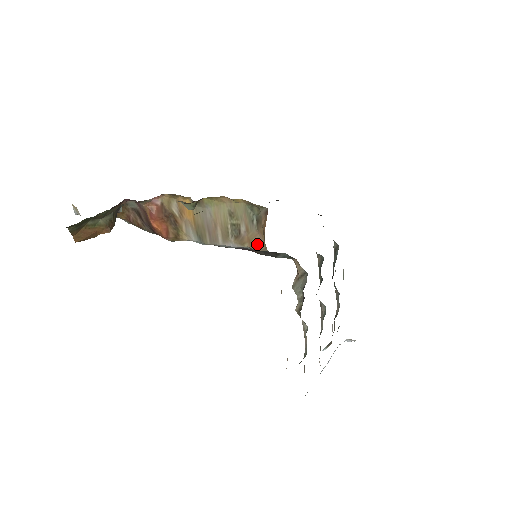
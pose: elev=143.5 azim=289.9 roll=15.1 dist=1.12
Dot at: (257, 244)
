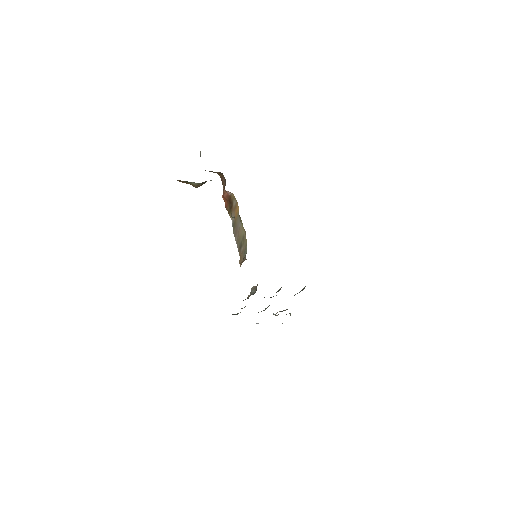
Dot at: occluded
